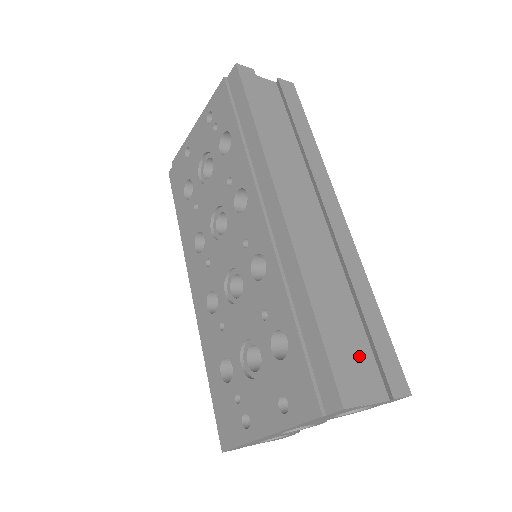
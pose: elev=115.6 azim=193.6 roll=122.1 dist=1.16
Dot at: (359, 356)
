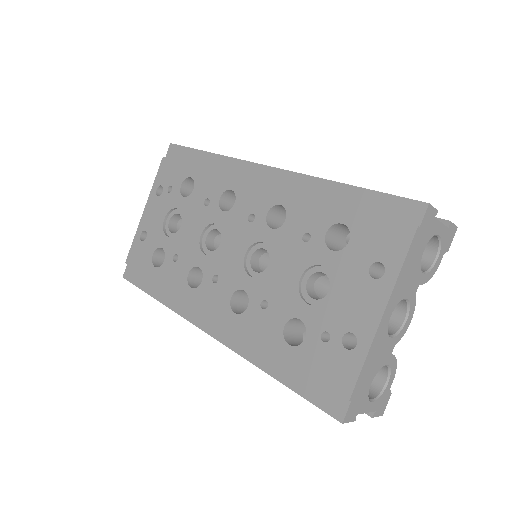
Dot at: occluded
